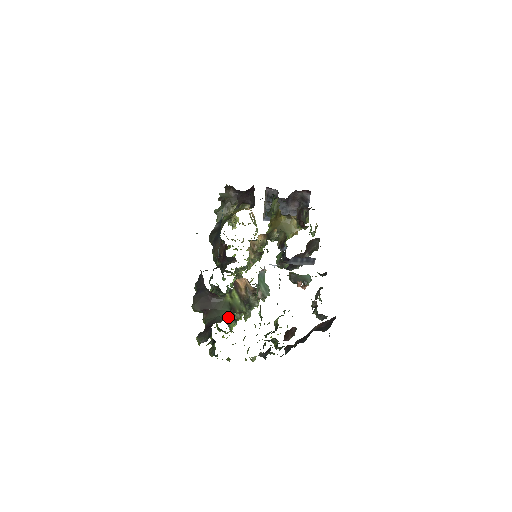
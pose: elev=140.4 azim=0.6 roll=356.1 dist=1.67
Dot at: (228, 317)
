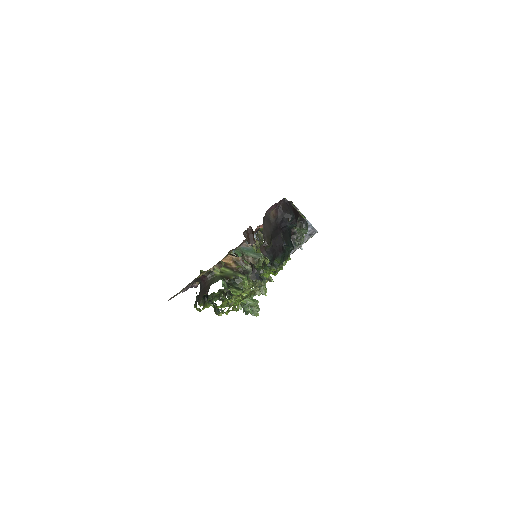
Dot at: occluded
